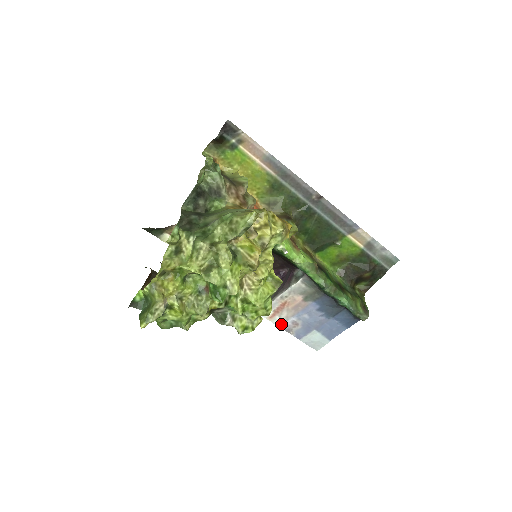
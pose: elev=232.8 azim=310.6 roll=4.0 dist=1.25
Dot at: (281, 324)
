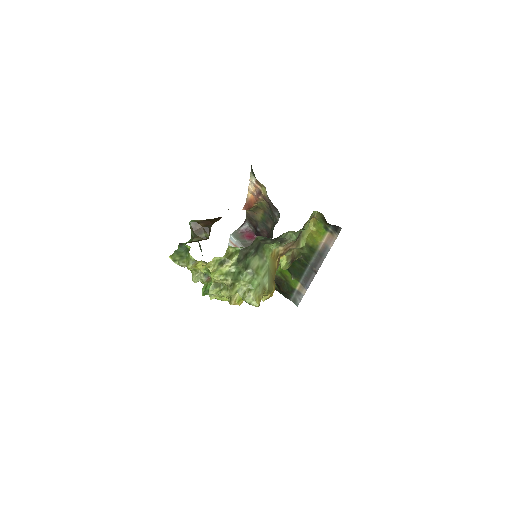
Dot at: occluded
